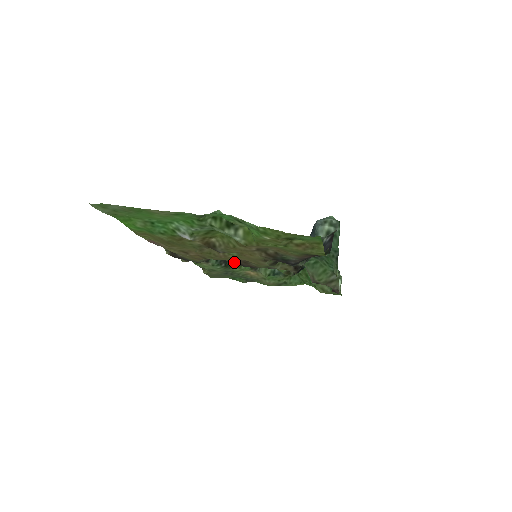
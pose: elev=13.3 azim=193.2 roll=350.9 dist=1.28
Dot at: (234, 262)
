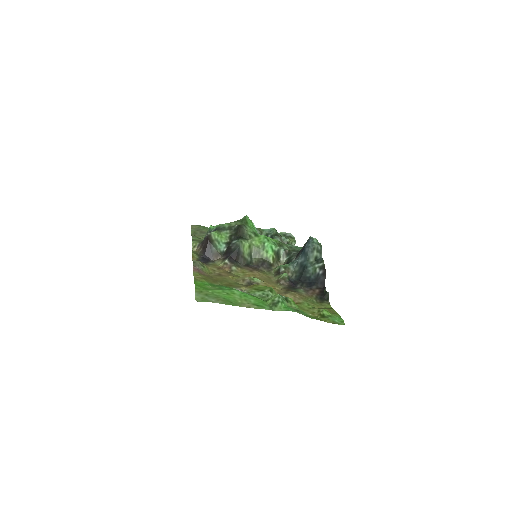
Dot at: (245, 267)
